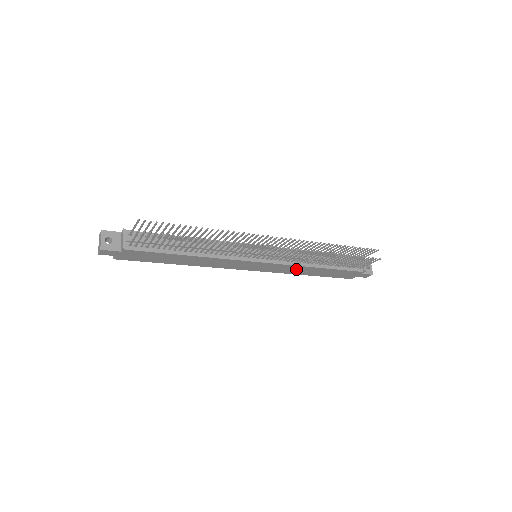
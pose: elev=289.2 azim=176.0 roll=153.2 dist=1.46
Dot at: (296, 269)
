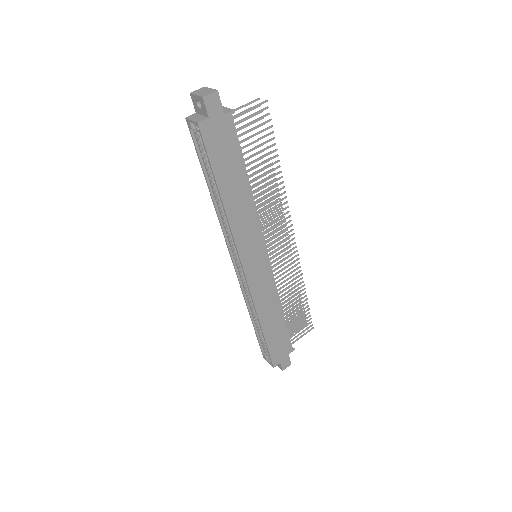
Dot at: (269, 301)
